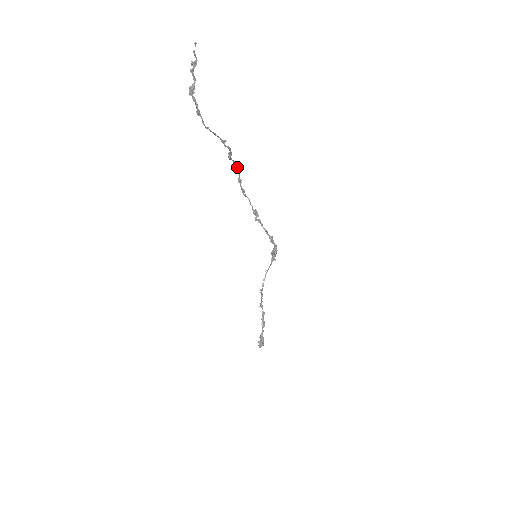
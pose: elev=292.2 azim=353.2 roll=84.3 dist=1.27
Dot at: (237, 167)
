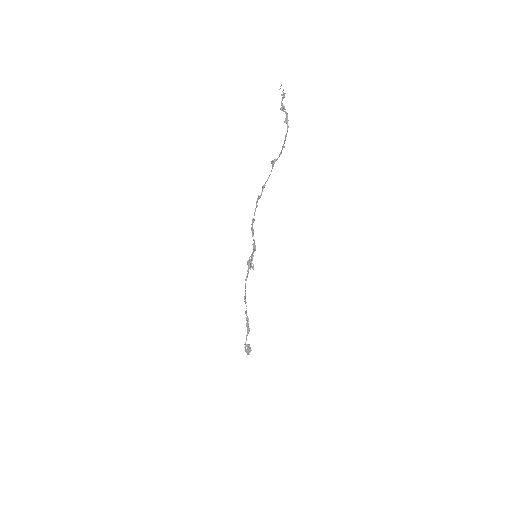
Dot at: occluded
